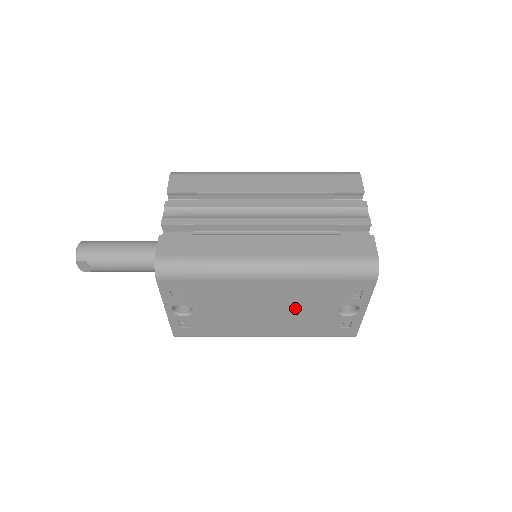
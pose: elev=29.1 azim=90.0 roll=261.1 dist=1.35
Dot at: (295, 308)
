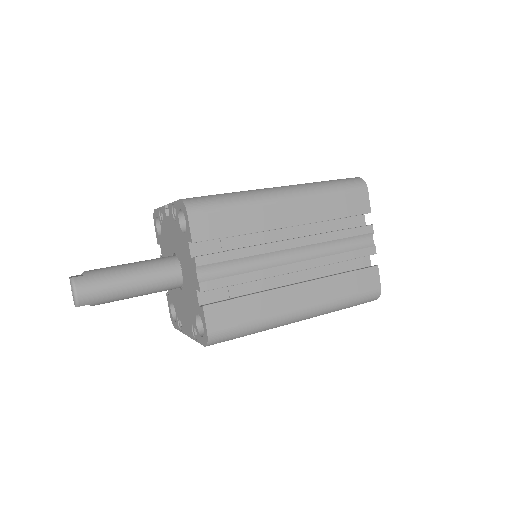
Dot at: occluded
